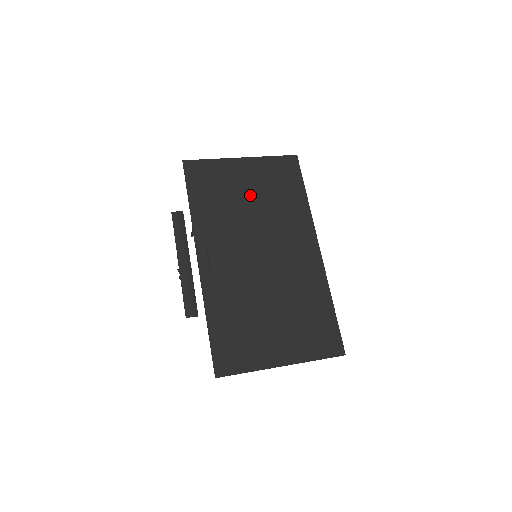
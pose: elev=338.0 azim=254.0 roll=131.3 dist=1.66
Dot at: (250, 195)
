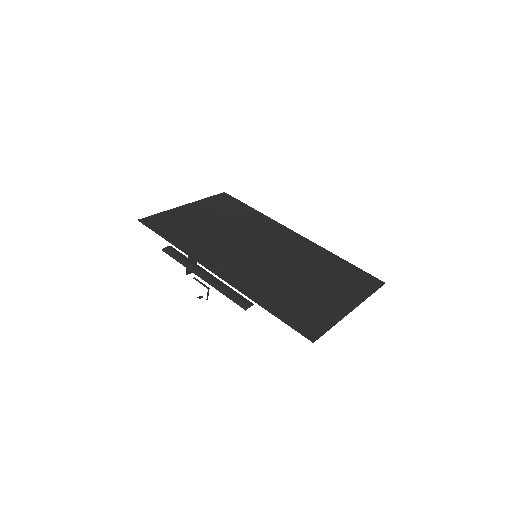
Dot at: (214, 222)
